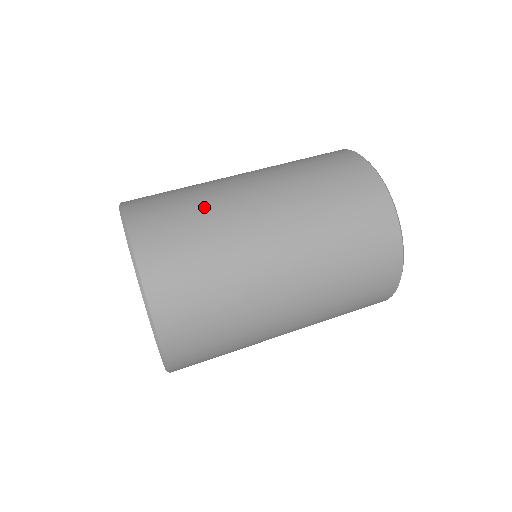
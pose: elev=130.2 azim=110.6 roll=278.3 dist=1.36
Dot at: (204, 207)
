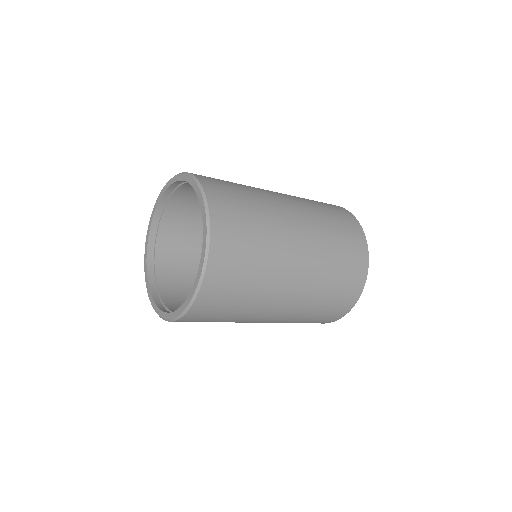
Dot at: (240, 184)
